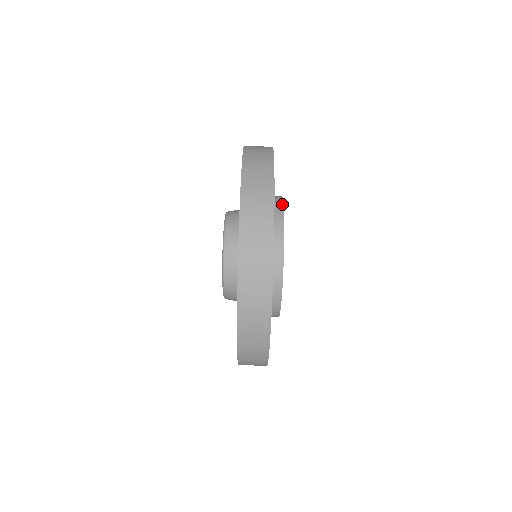
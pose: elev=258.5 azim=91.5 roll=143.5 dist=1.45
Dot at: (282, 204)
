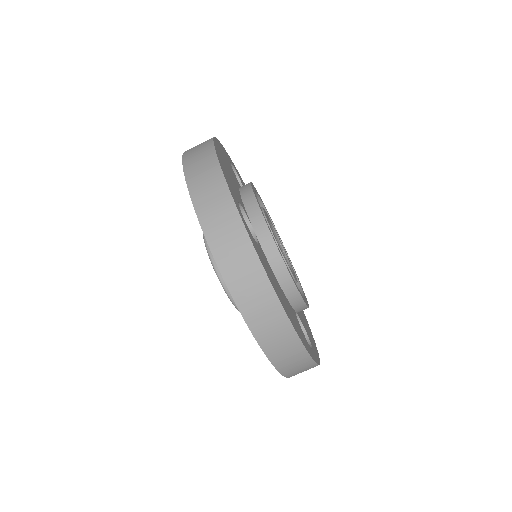
Dot at: (253, 196)
